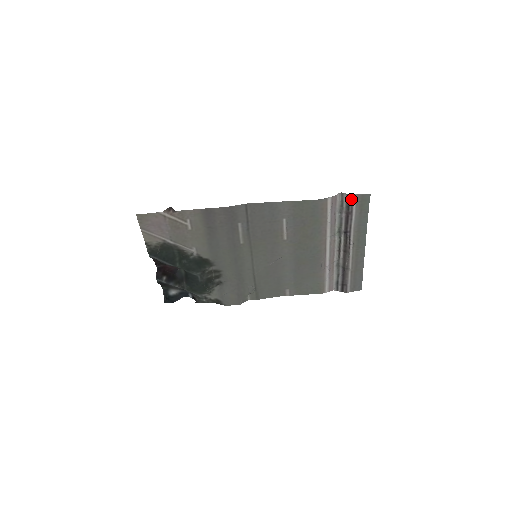
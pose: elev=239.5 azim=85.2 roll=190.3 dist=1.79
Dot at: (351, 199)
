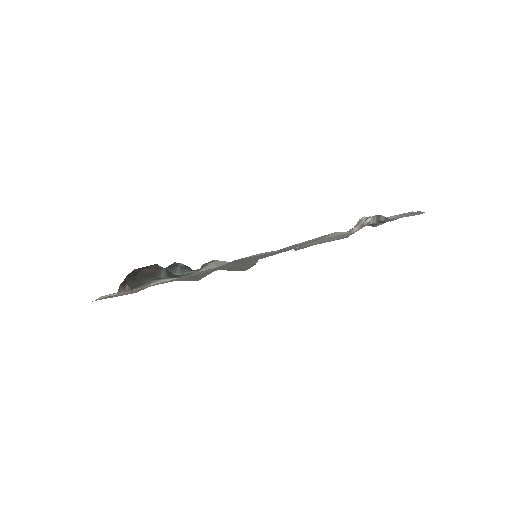
Dot at: (392, 218)
